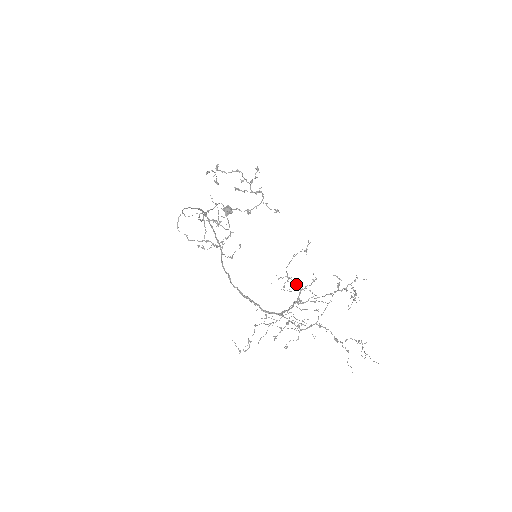
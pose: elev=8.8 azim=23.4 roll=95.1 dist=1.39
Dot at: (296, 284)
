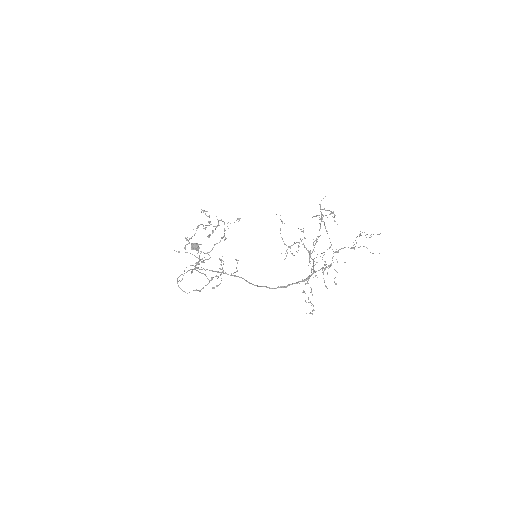
Dot at: occluded
